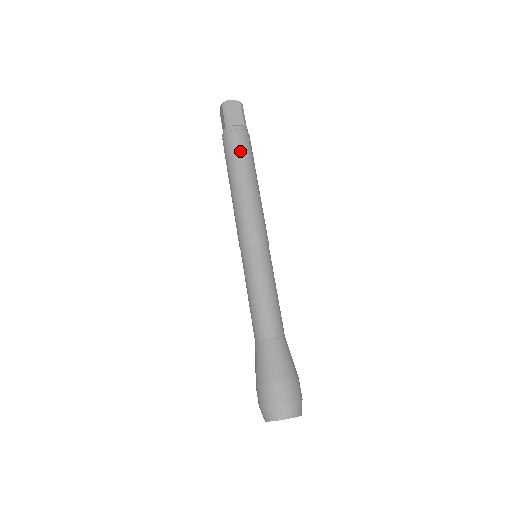
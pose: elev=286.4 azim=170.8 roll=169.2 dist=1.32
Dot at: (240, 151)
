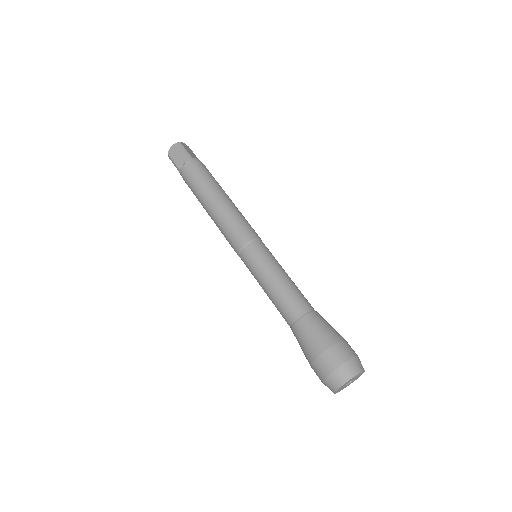
Dot at: (195, 183)
